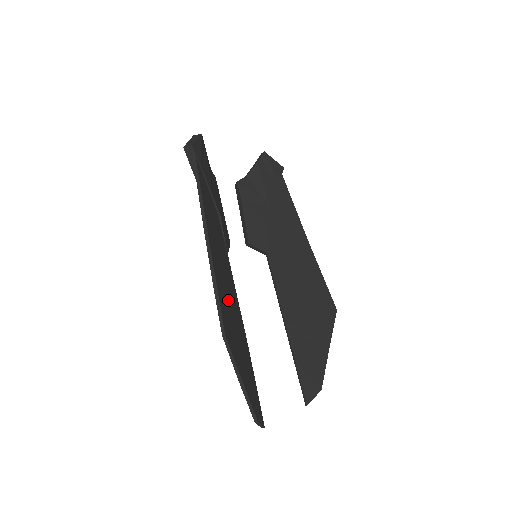
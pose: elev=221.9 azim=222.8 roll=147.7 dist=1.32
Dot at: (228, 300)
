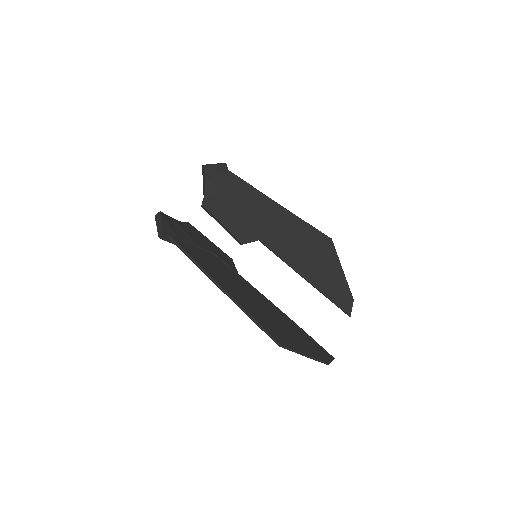
Dot at: (264, 313)
